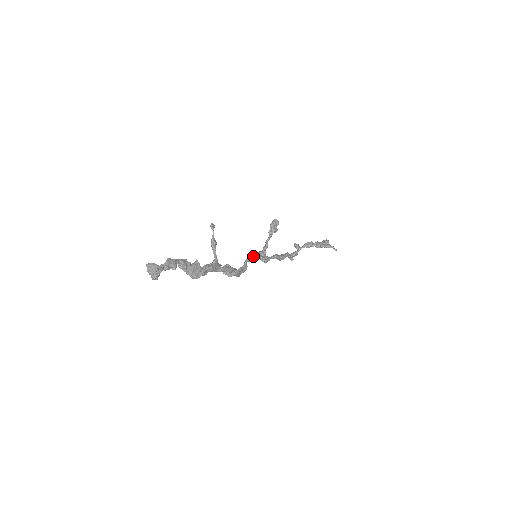
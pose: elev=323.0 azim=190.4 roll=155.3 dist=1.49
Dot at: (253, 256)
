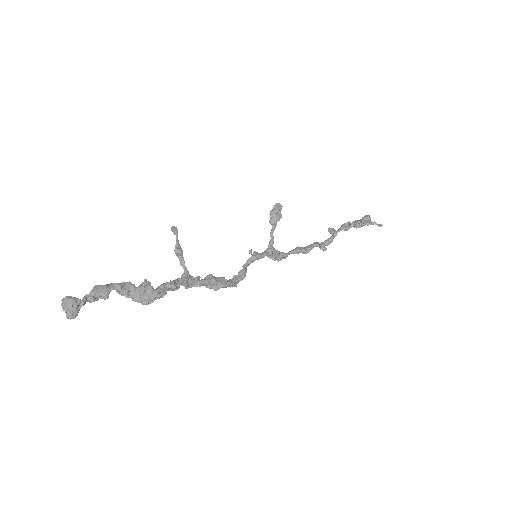
Dot at: (254, 257)
